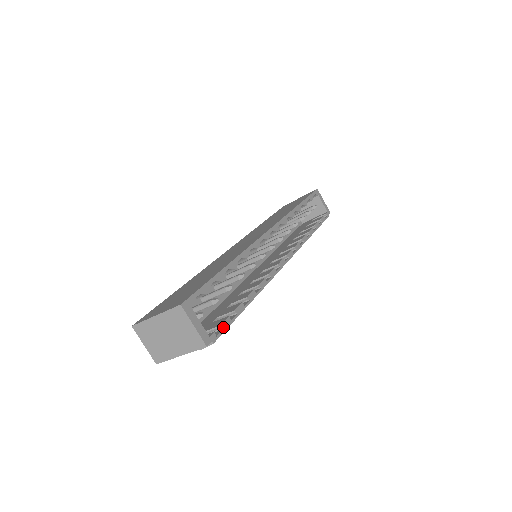
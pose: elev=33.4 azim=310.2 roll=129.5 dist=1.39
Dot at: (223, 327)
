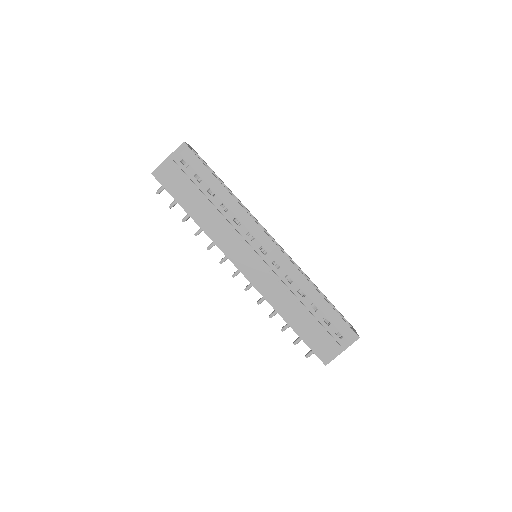
Dot at: (199, 158)
